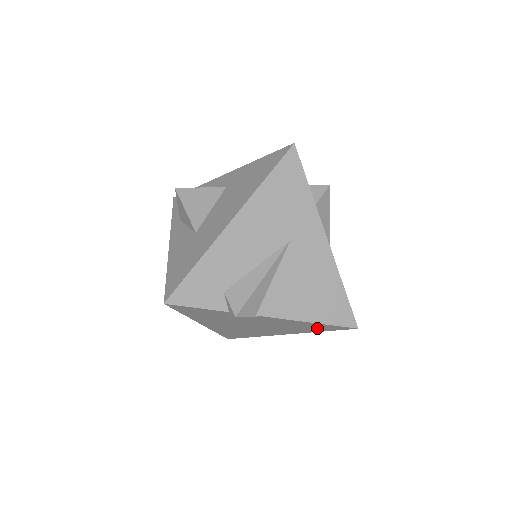
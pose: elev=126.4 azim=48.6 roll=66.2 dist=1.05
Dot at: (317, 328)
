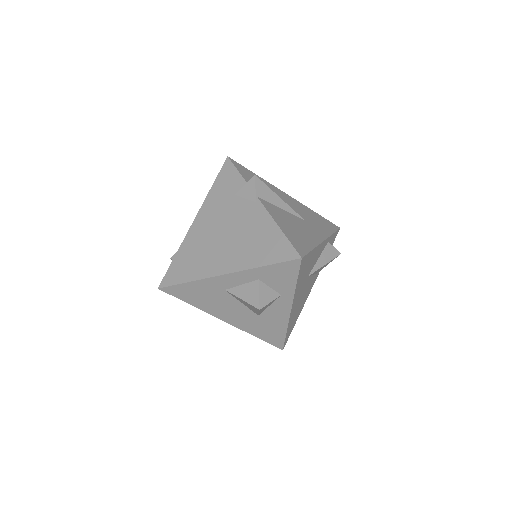
Dot at: (269, 251)
